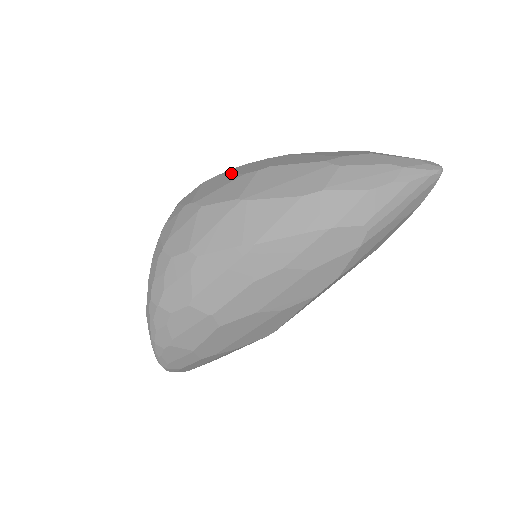
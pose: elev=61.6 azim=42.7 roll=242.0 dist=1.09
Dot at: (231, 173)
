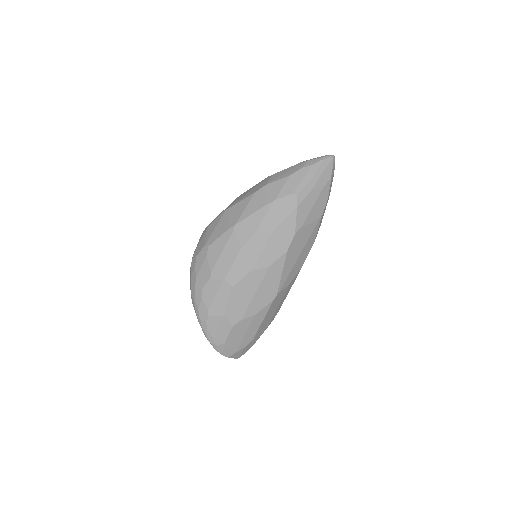
Dot at: occluded
